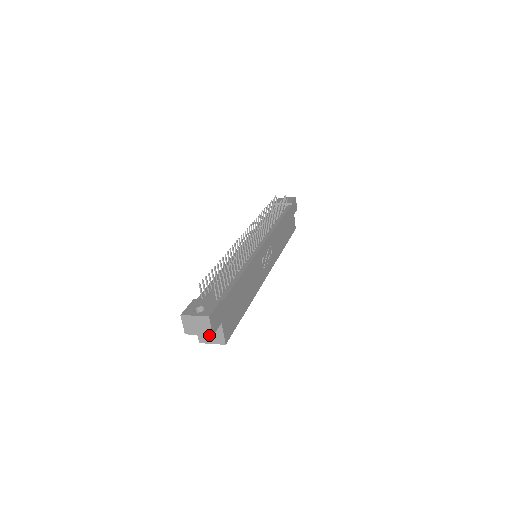
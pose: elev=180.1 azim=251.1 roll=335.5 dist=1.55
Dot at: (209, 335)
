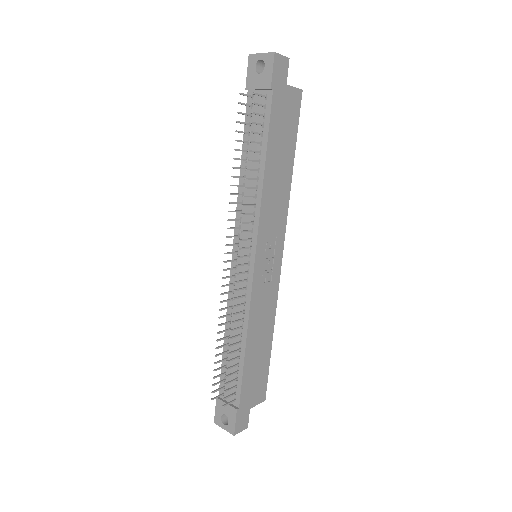
Dot at: (245, 426)
